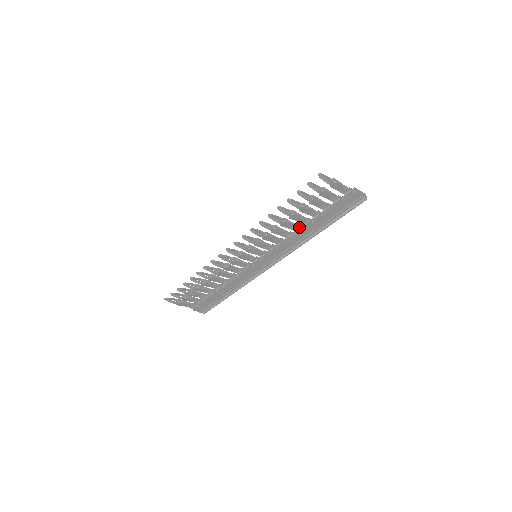
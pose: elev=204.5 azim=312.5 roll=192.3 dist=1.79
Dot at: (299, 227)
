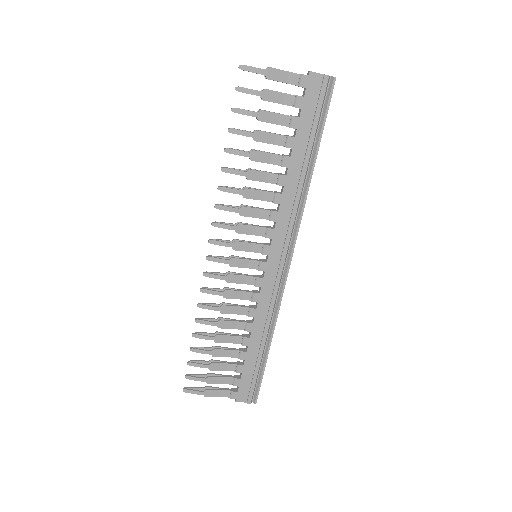
Dot at: (278, 174)
